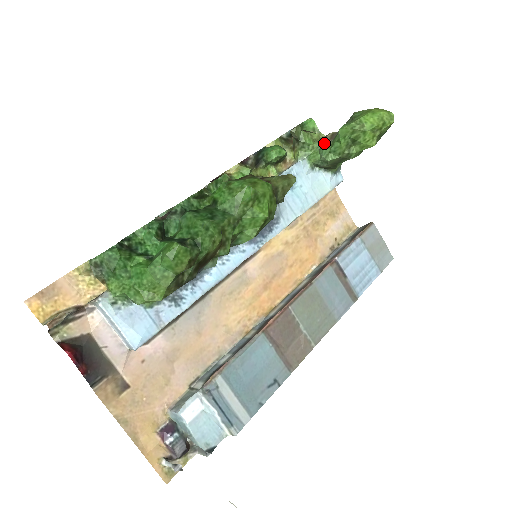
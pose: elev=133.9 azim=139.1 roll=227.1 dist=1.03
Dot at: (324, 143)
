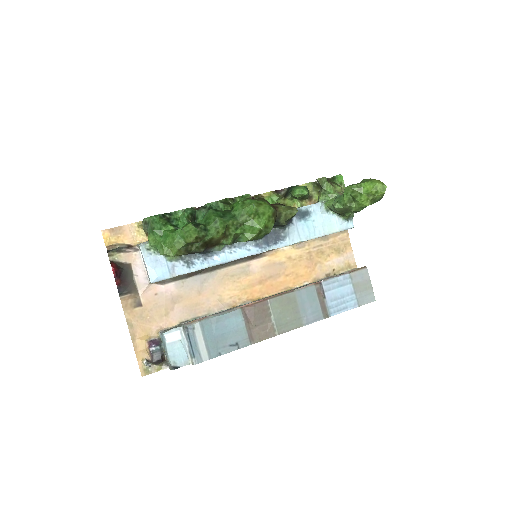
Dot at: occluded
